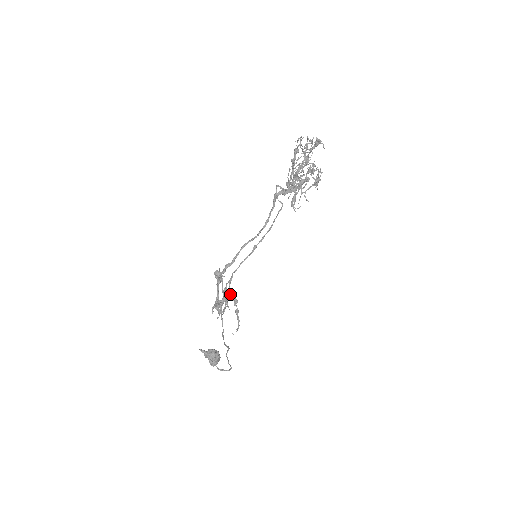
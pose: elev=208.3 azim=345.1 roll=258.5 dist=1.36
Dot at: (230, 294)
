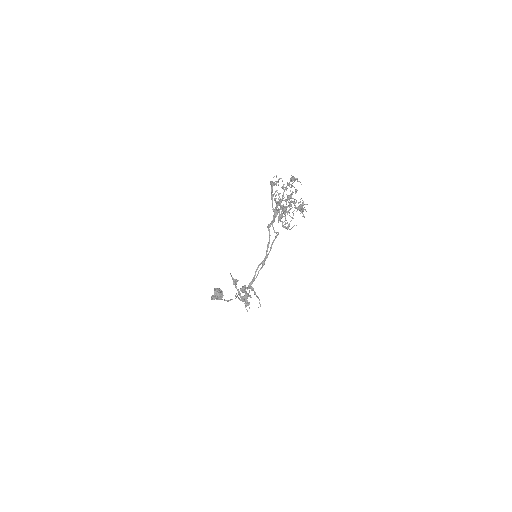
Dot at: occluded
